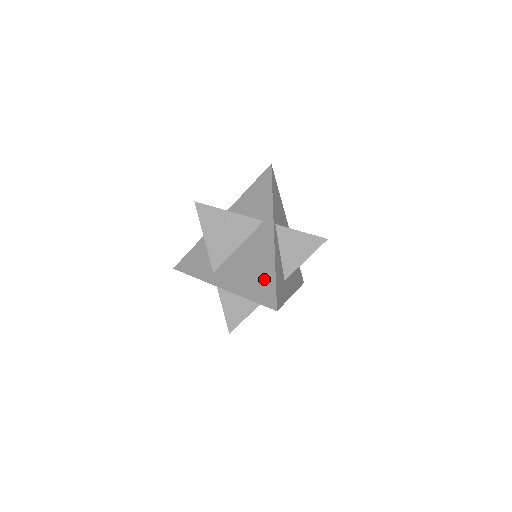
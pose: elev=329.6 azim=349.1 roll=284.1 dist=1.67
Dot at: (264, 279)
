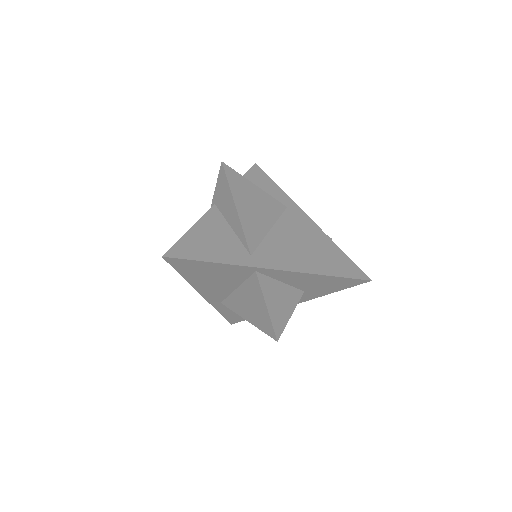
Dot at: (332, 255)
